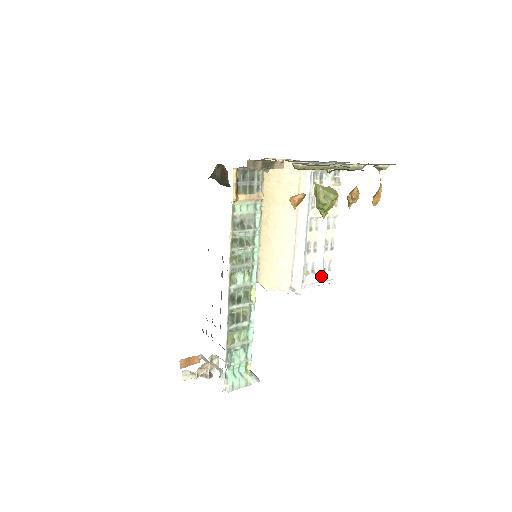
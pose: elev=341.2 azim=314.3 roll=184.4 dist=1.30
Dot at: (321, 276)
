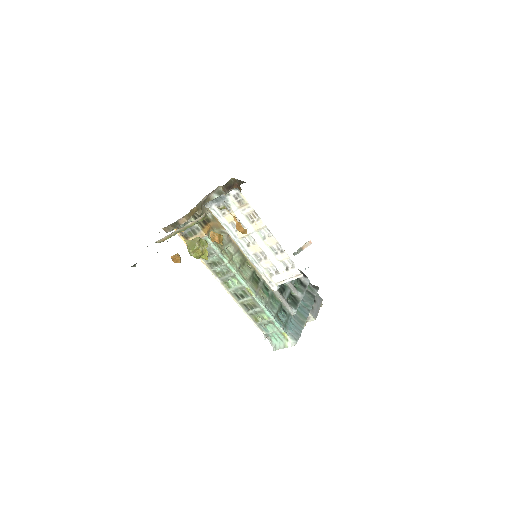
Dot at: (287, 274)
